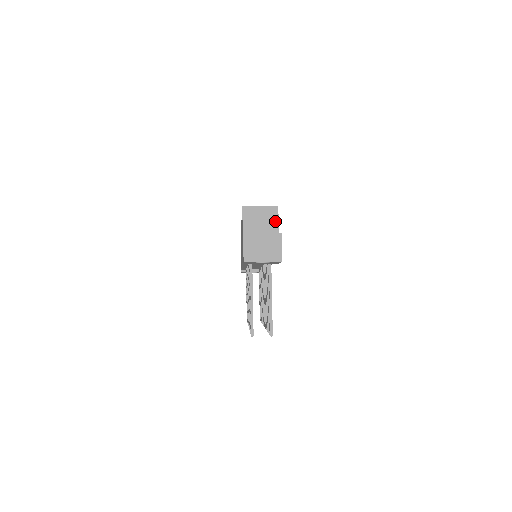
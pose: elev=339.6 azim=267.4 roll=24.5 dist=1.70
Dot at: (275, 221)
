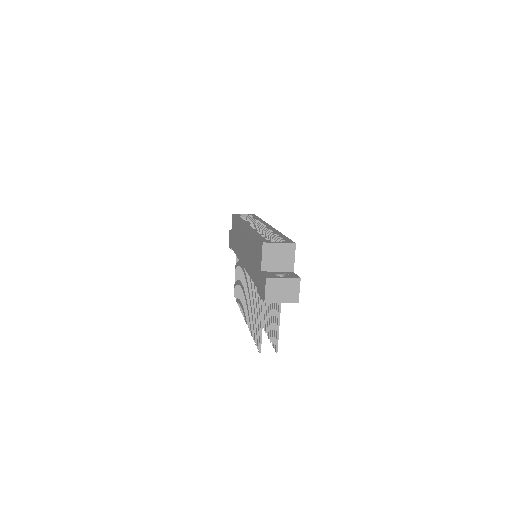
Dot at: (292, 257)
